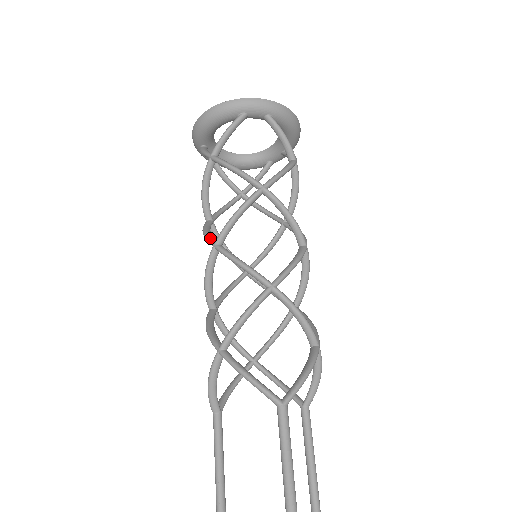
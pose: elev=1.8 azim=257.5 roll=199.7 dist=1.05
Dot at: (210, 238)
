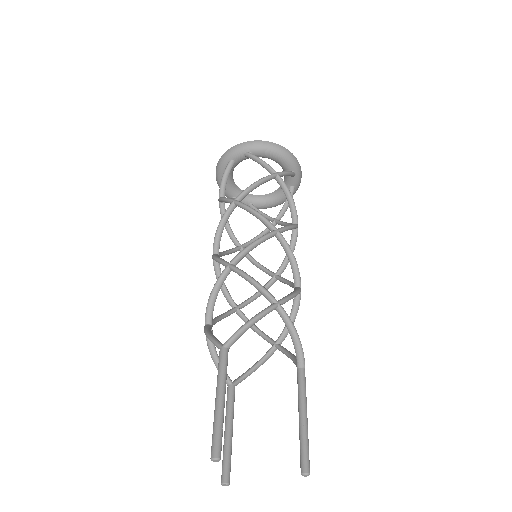
Dot at: occluded
